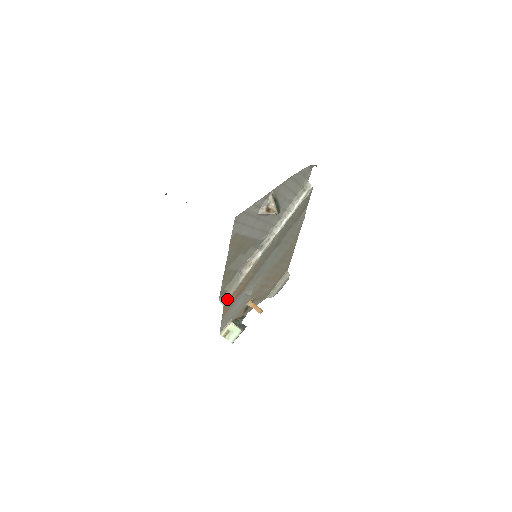
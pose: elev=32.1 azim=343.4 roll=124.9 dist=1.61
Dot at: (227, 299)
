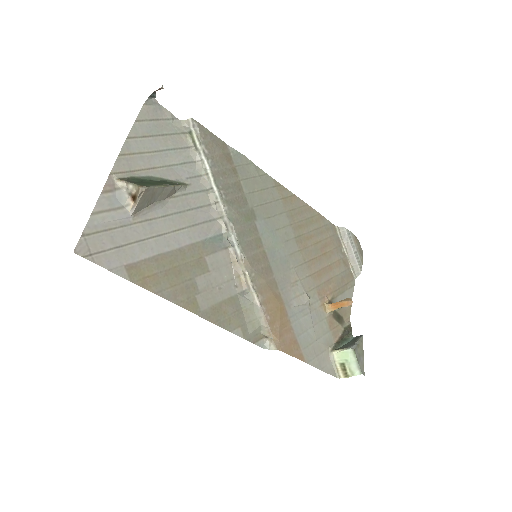
Dot at: (272, 337)
